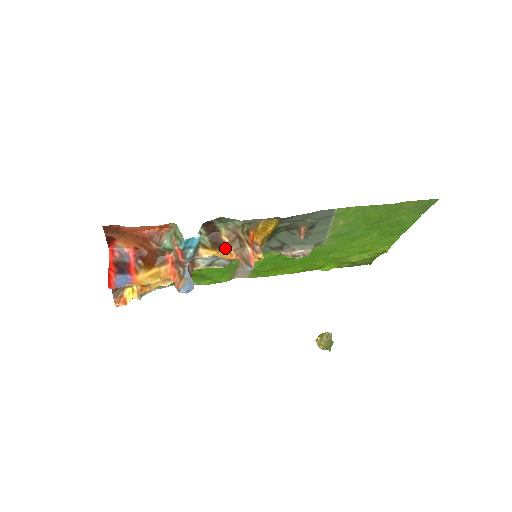
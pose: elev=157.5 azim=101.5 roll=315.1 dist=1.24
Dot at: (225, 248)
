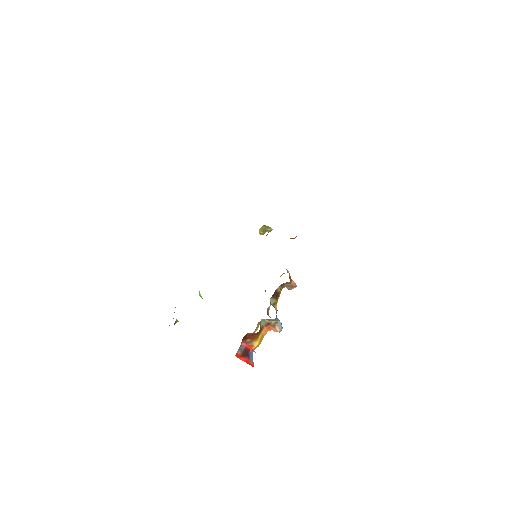
Dot at: (280, 292)
